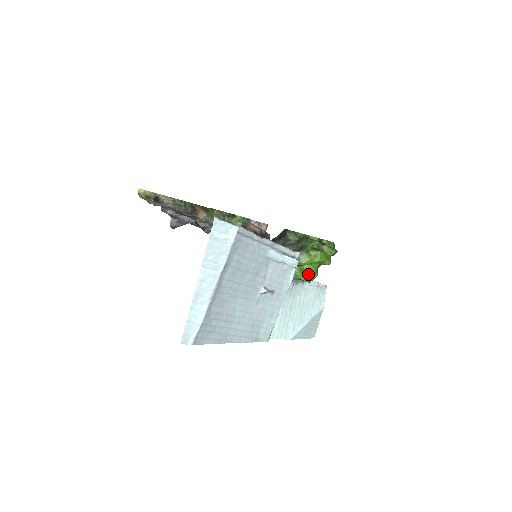
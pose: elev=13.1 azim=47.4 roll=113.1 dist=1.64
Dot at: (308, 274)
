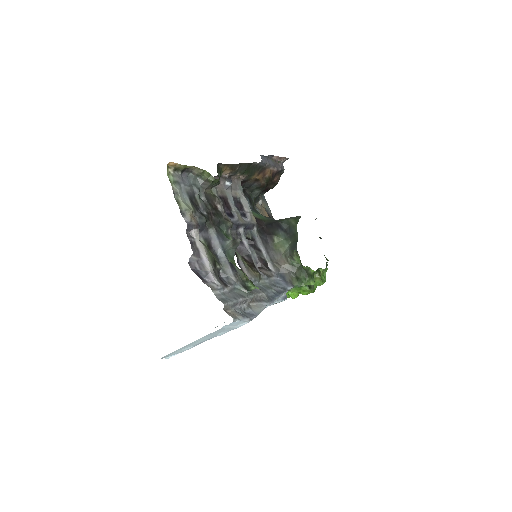
Dot at: (290, 295)
